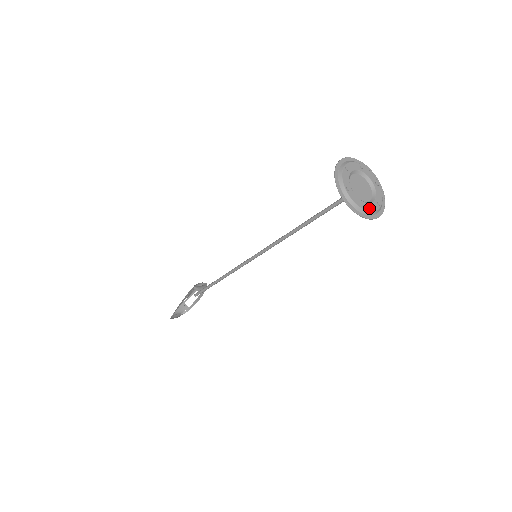
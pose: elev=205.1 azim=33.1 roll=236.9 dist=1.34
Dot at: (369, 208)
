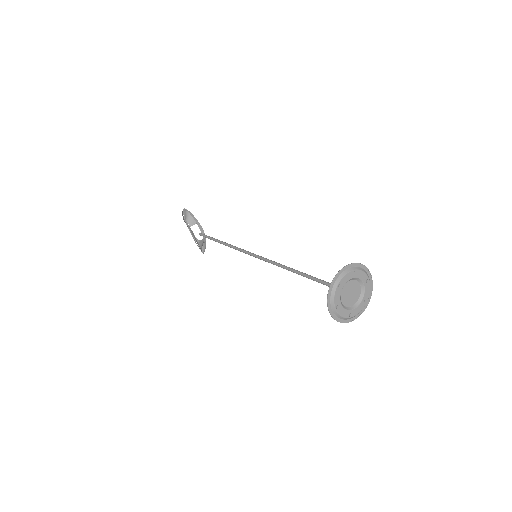
Dot at: (367, 296)
